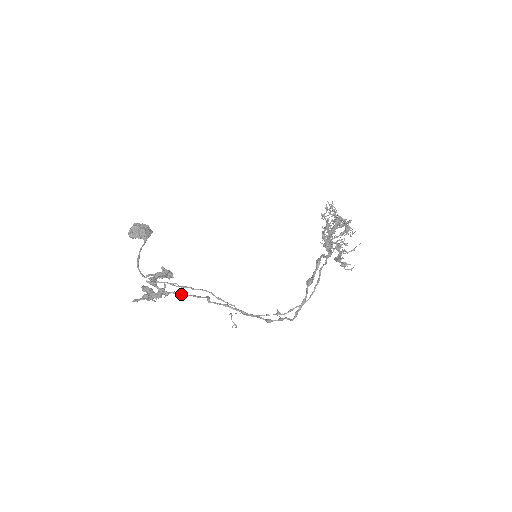
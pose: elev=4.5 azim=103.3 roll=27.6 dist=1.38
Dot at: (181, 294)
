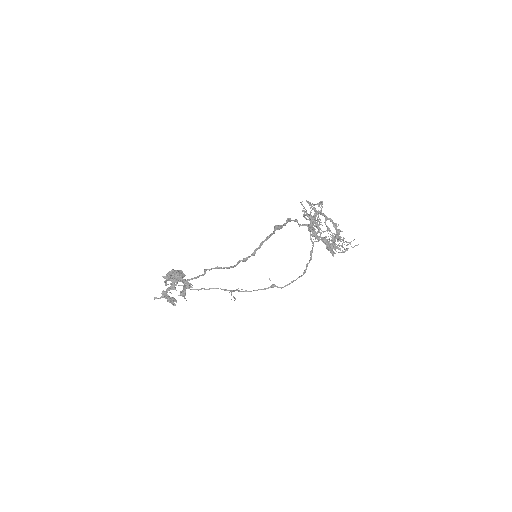
Dot at: (188, 279)
